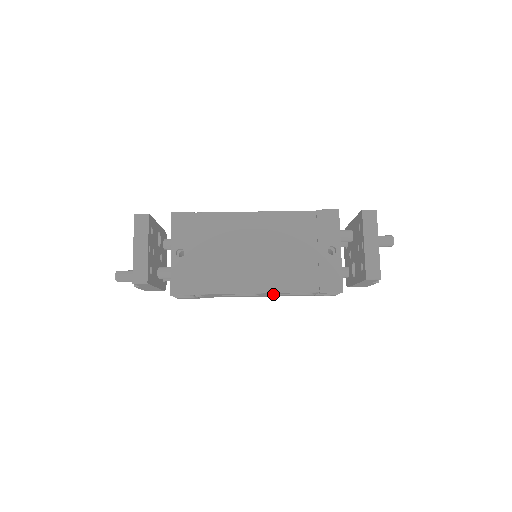
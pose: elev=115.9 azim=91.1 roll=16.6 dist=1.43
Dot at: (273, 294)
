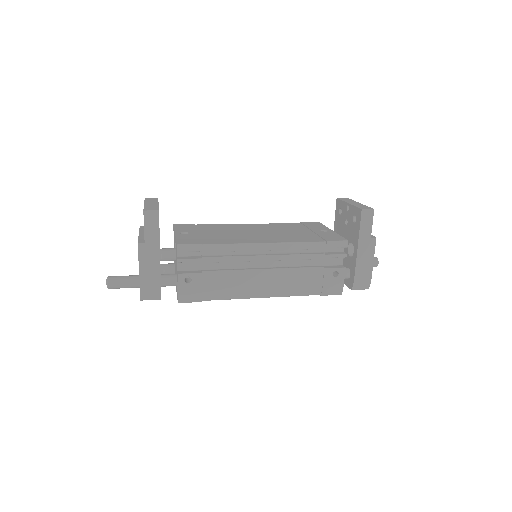
Dot at: (282, 259)
